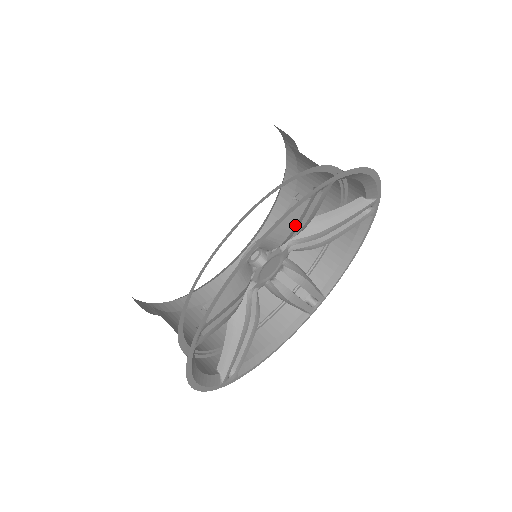
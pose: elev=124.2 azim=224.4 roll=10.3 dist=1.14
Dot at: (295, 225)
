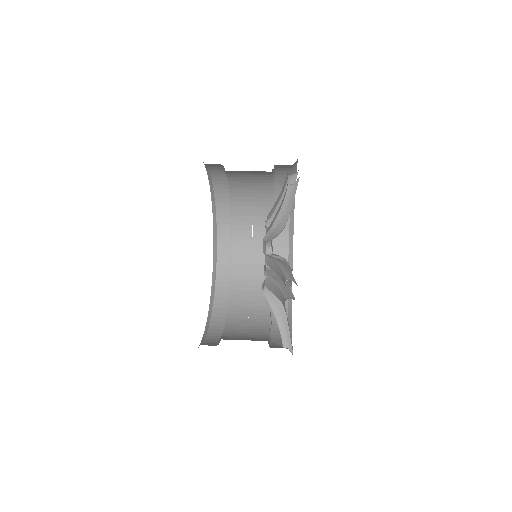
Dot at: occluded
